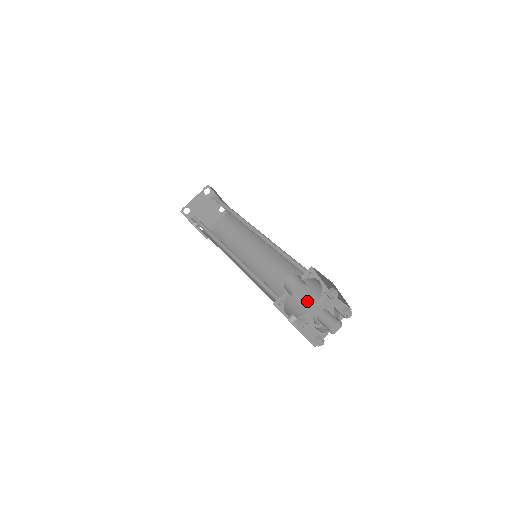
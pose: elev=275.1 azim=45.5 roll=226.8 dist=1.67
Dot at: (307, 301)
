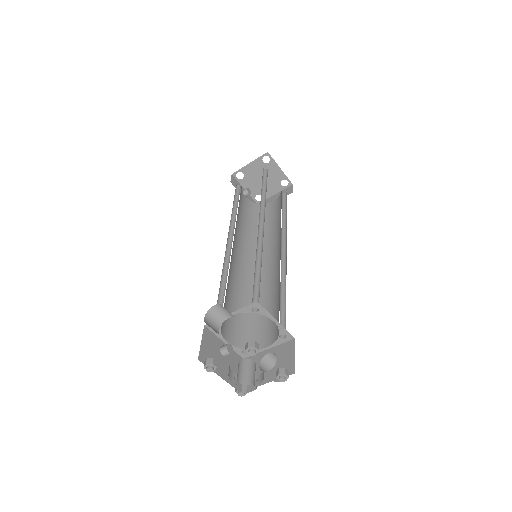
Dot at: (269, 334)
